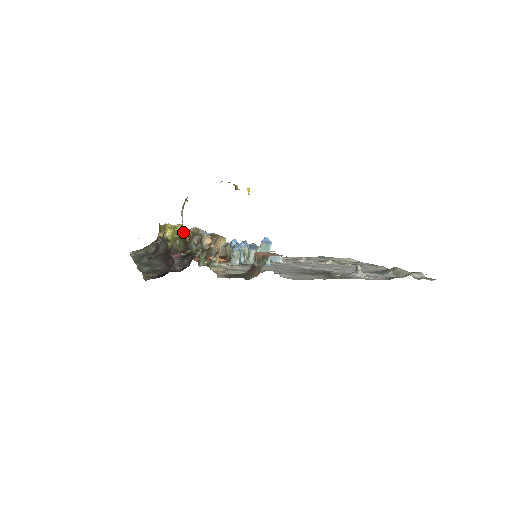
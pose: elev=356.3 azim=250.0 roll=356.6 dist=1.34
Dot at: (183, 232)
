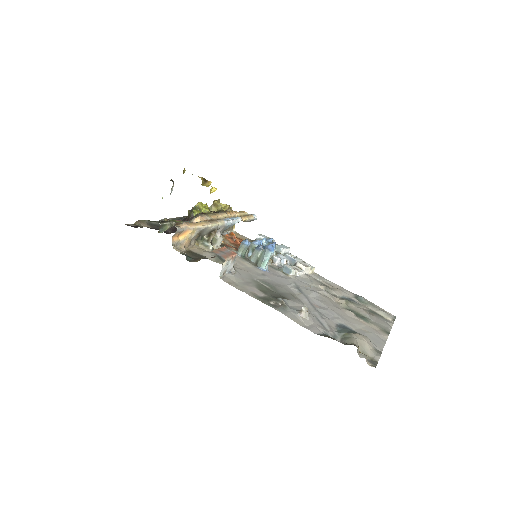
Dot at: (204, 208)
